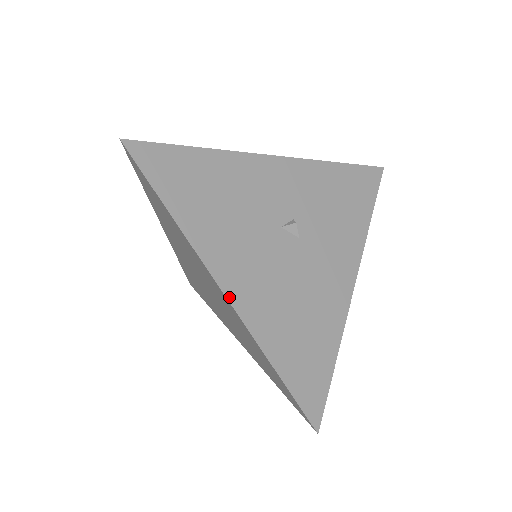
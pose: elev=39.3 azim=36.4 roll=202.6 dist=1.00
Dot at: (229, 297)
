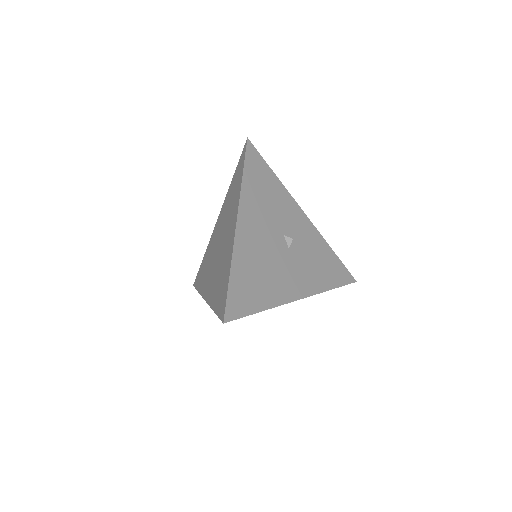
Dot at: (238, 224)
